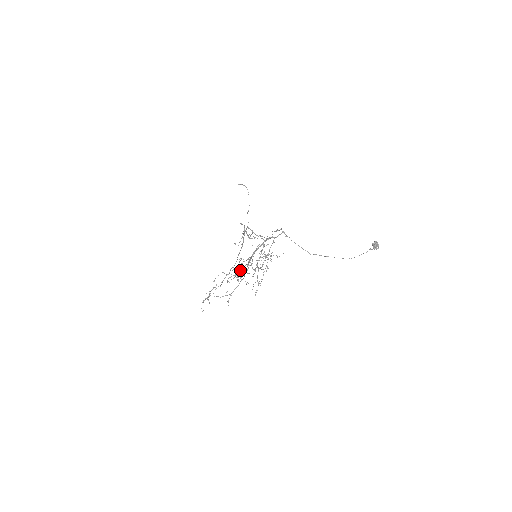
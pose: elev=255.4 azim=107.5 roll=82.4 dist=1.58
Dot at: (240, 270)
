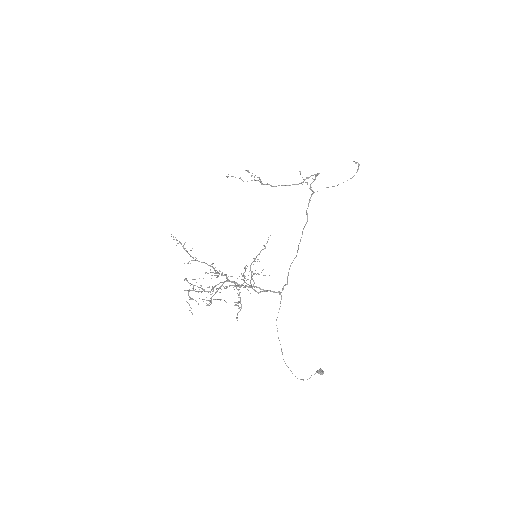
Dot at: occluded
